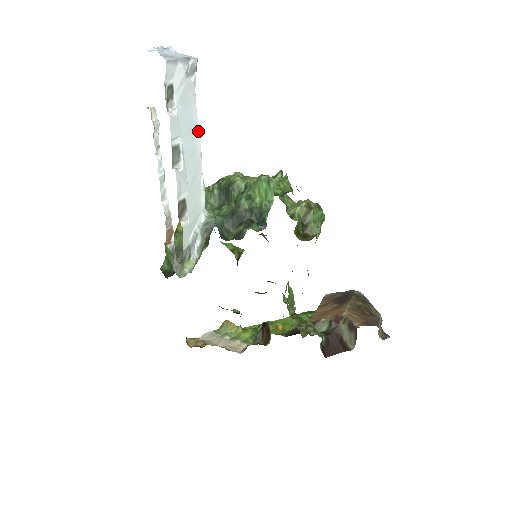
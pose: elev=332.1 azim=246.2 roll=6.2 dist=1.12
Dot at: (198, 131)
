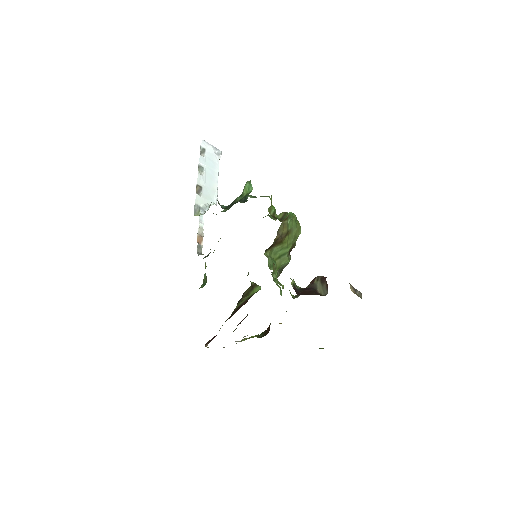
Dot at: (218, 173)
